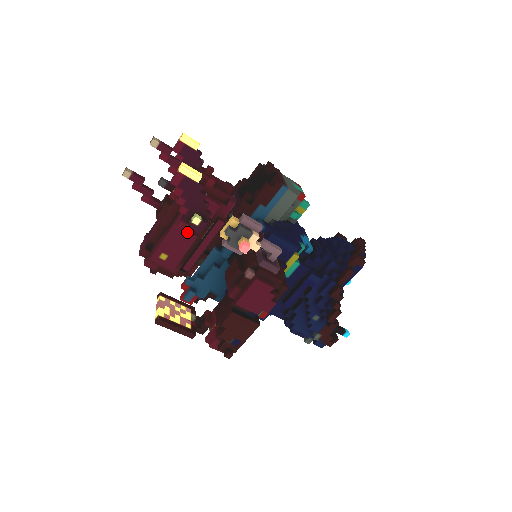
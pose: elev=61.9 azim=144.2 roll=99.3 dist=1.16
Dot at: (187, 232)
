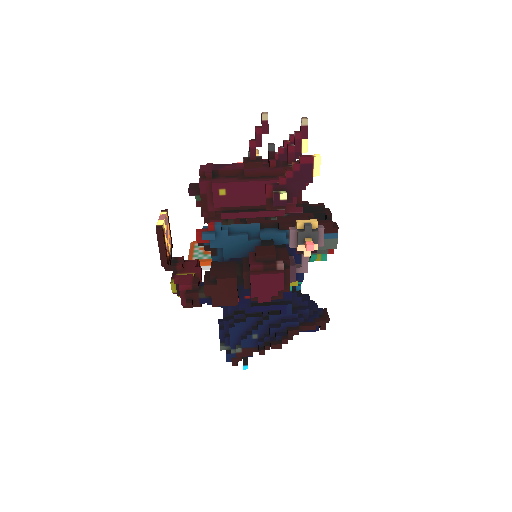
Dot at: (258, 195)
